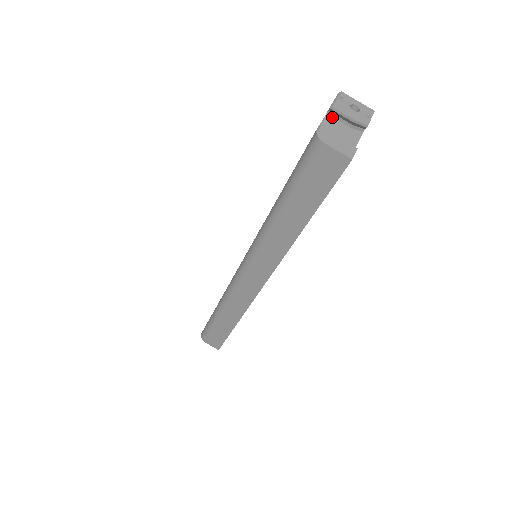
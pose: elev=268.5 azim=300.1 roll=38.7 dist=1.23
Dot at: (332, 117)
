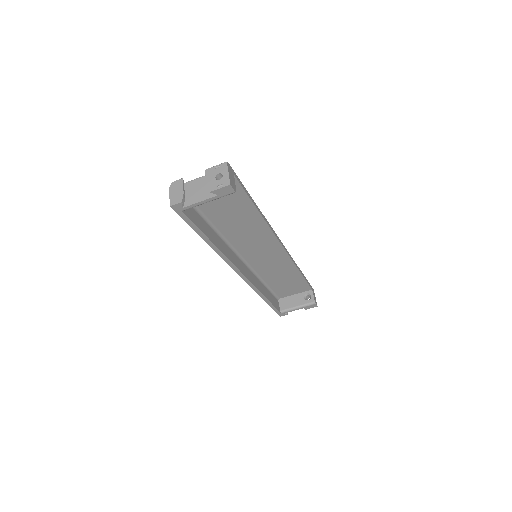
Dot at: occluded
